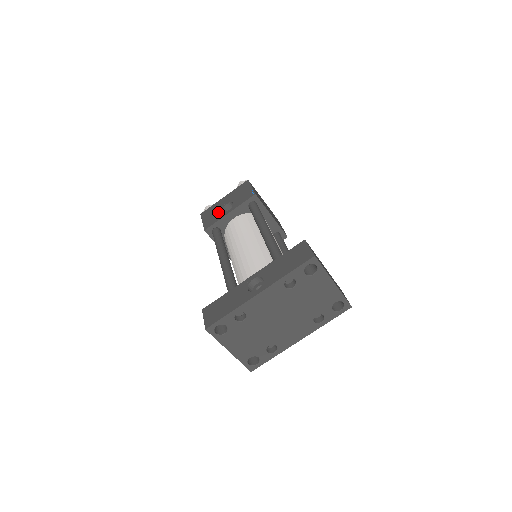
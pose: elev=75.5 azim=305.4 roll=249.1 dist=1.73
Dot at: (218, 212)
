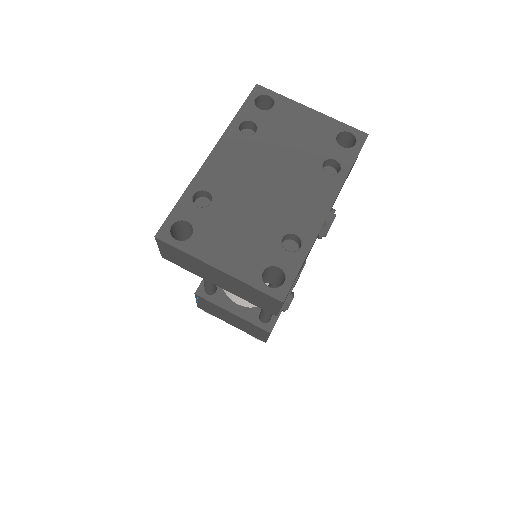
Dot at: occluded
